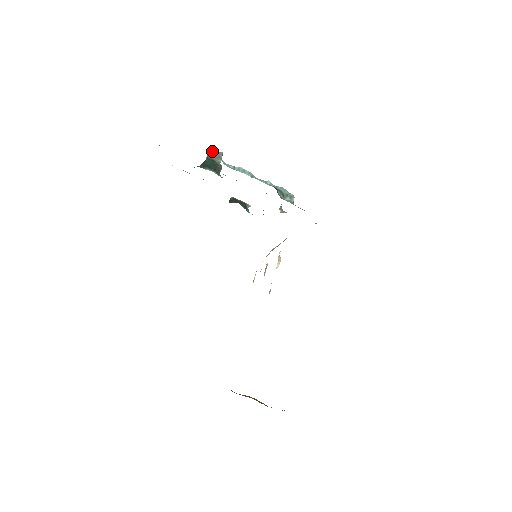
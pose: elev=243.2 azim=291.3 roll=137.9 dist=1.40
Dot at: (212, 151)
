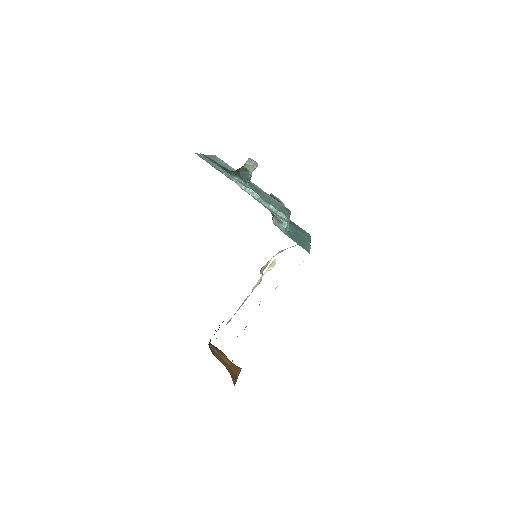
Dot at: (249, 160)
